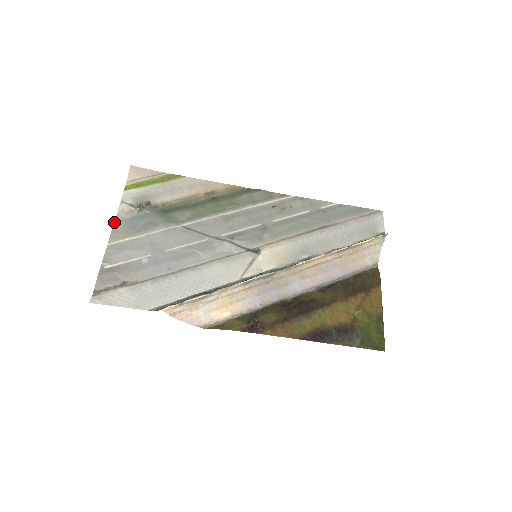
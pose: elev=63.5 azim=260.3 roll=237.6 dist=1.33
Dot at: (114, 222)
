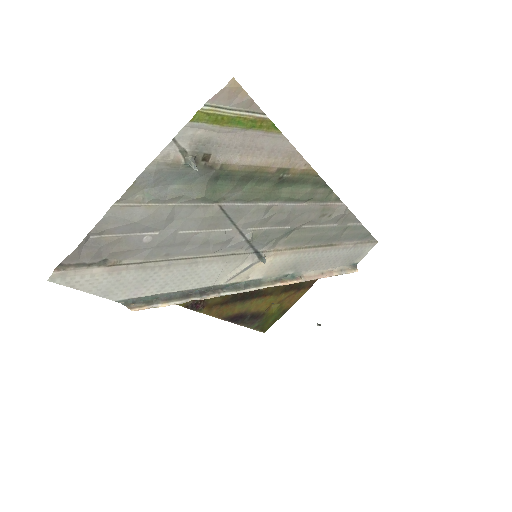
Dot at: occluded
